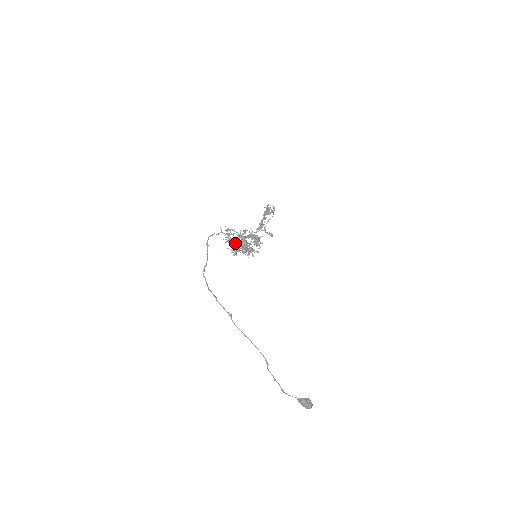
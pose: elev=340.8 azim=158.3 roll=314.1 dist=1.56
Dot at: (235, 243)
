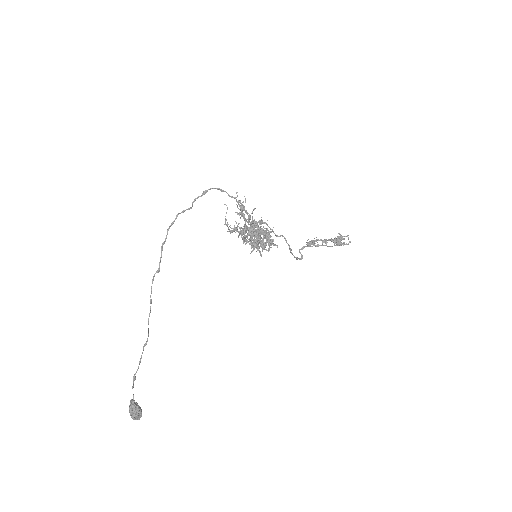
Dot at: occluded
